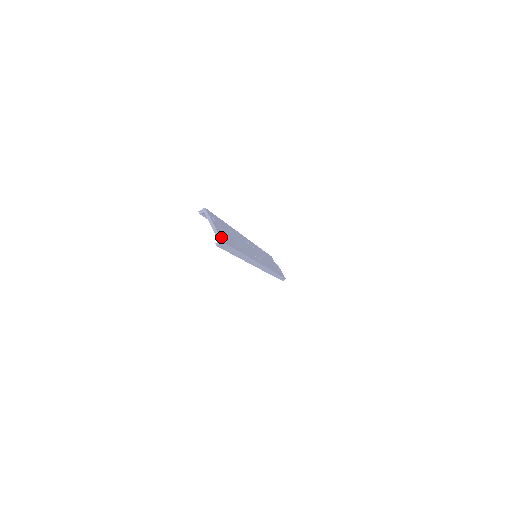
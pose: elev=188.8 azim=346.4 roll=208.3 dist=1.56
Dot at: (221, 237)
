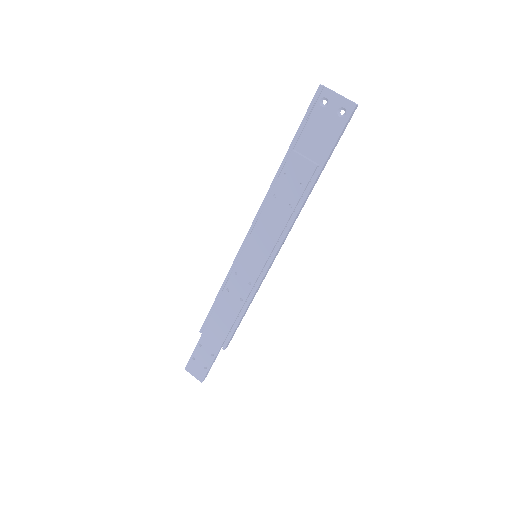
Dot at: (350, 106)
